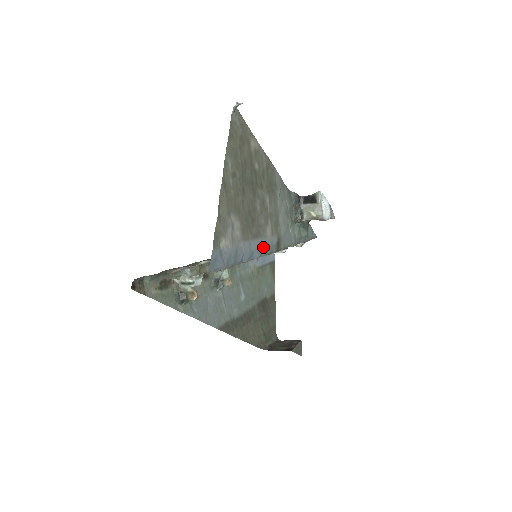
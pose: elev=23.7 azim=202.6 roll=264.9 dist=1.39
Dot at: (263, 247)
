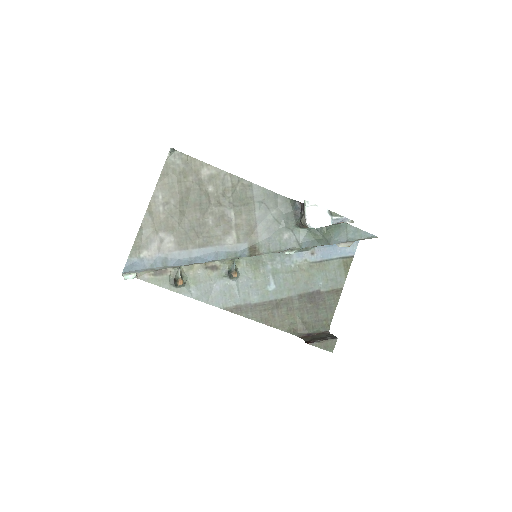
Dot at: (218, 253)
